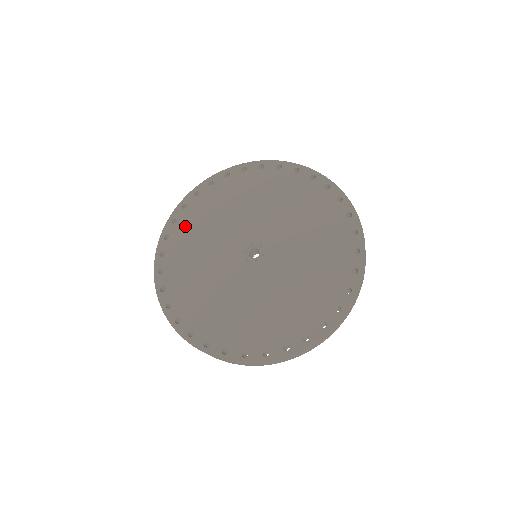
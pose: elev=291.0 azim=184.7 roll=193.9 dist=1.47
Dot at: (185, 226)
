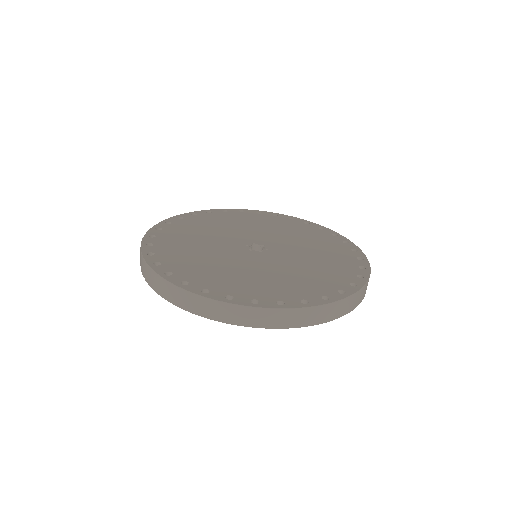
Dot at: (243, 216)
